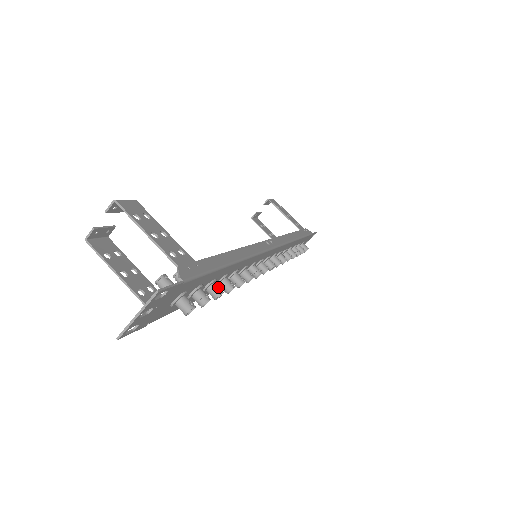
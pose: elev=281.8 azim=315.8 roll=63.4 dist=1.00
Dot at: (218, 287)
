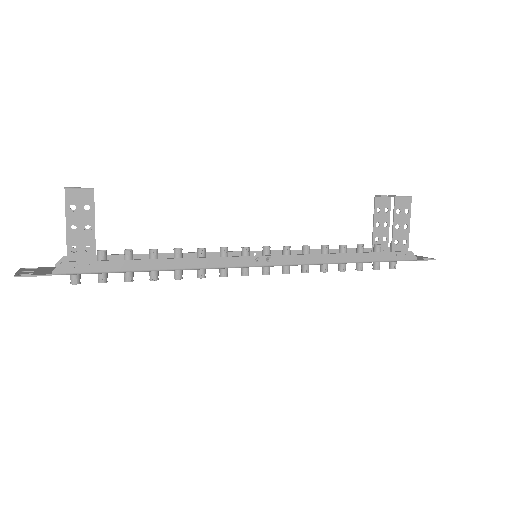
Dot at: (129, 276)
